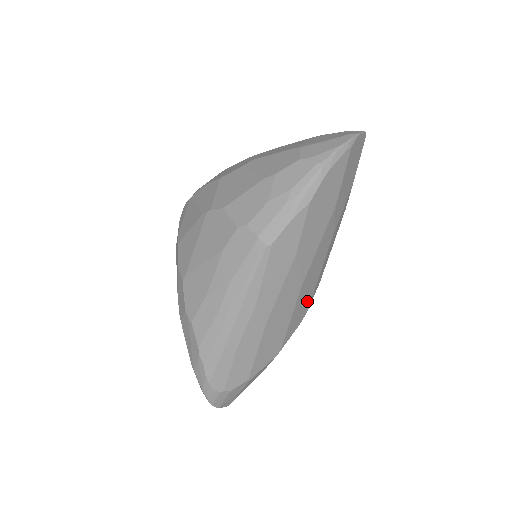
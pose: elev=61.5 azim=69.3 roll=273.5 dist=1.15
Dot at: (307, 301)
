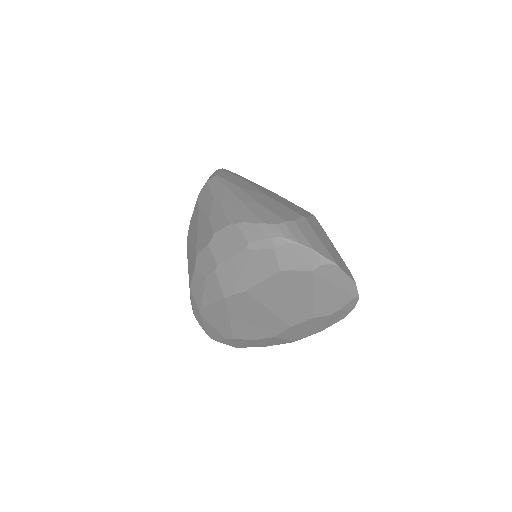
Dot at: occluded
